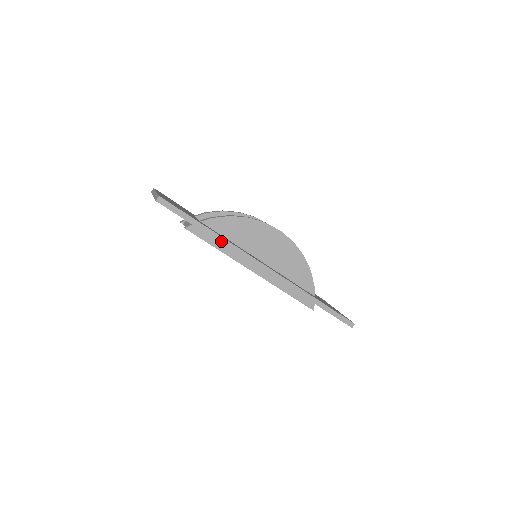
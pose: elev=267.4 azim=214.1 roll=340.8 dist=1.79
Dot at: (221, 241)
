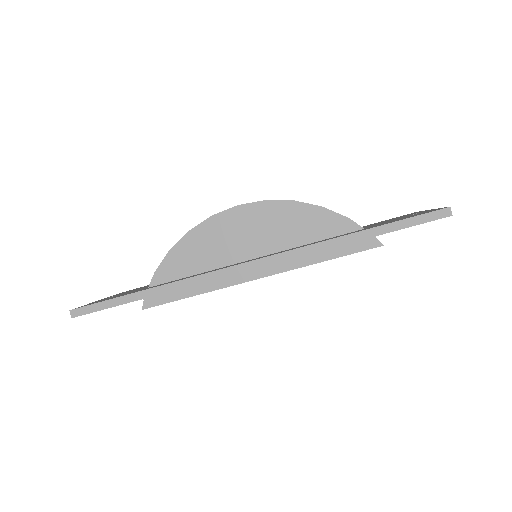
Dot at: (170, 289)
